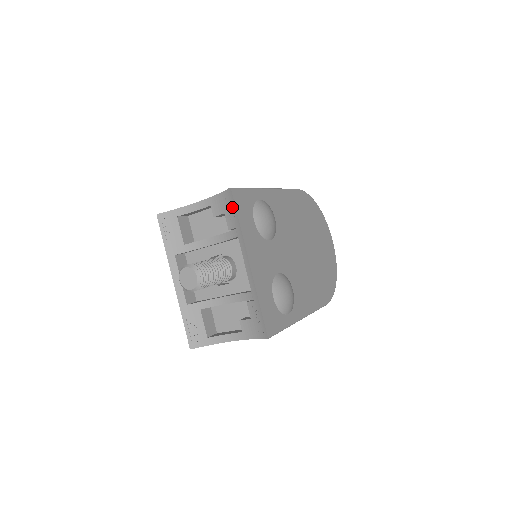
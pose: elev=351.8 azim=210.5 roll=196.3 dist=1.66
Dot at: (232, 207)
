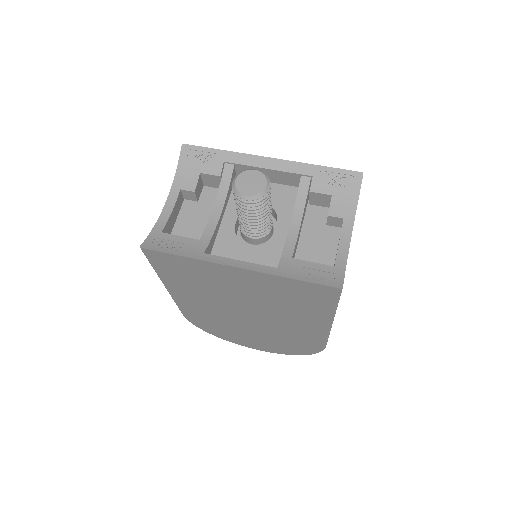
Dot at: (201, 154)
